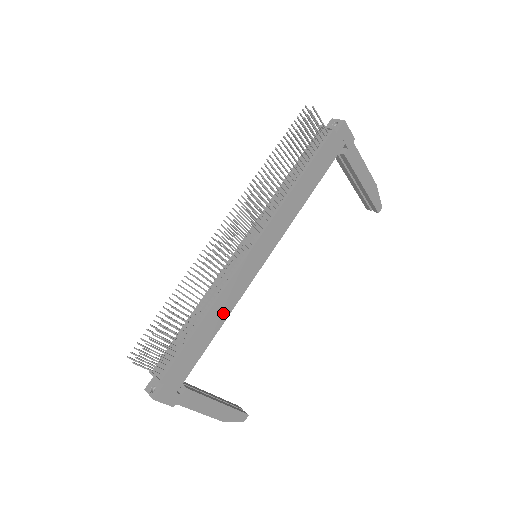
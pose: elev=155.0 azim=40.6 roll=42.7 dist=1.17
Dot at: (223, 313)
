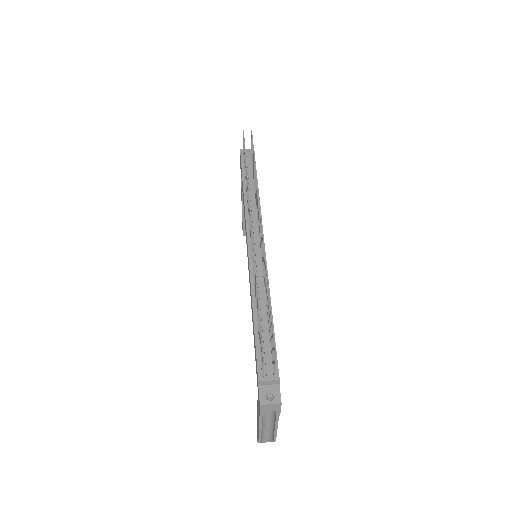
Dot at: occluded
